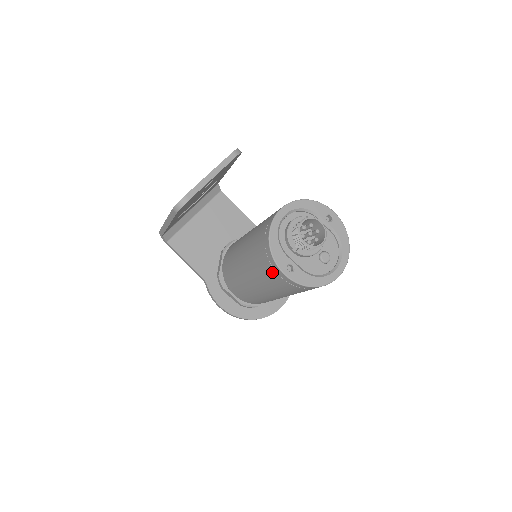
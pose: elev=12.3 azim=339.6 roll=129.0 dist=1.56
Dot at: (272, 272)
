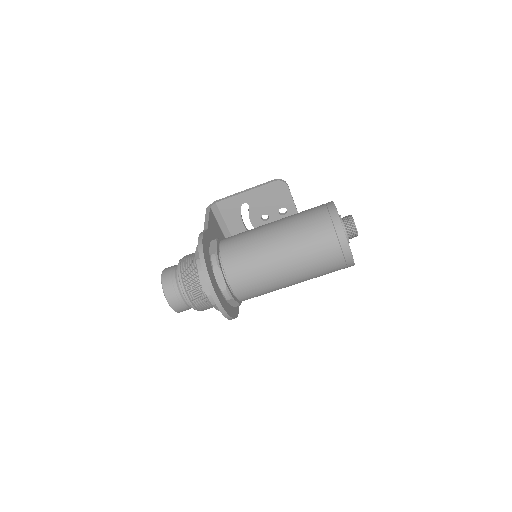
Dot at: (321, 207)
